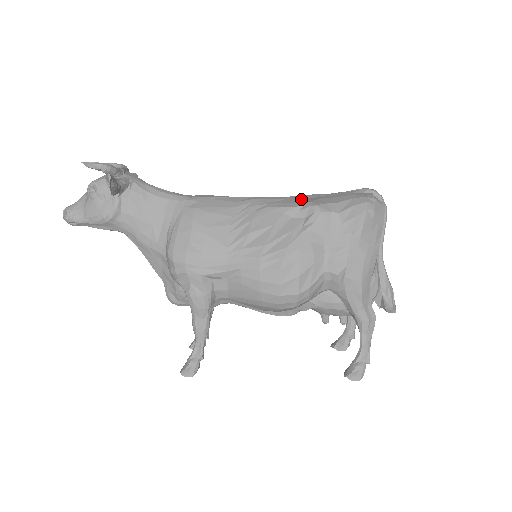
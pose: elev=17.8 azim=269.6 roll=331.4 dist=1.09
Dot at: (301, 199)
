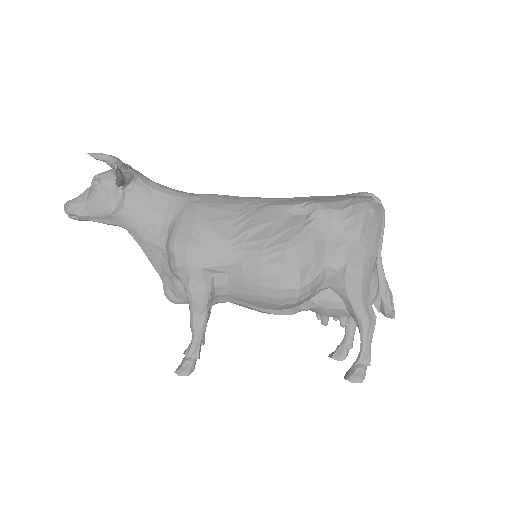
Dot at: (302, 199)
